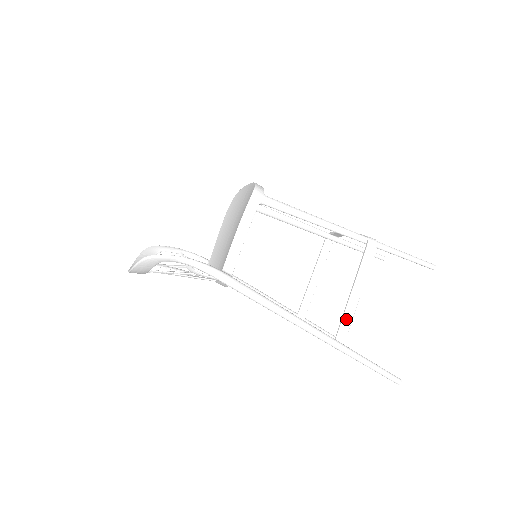
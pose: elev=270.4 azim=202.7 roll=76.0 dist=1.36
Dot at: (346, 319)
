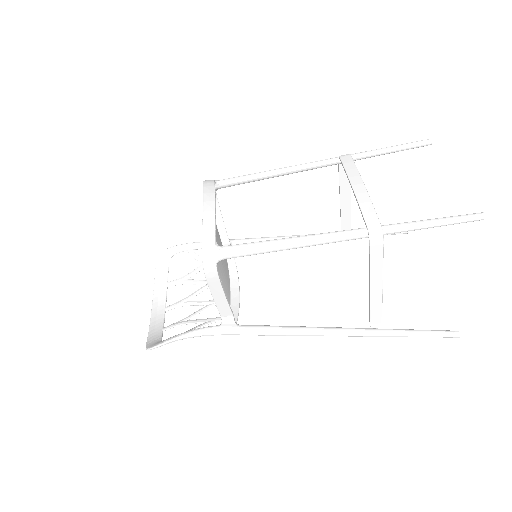
Dot at: (374, 309)
